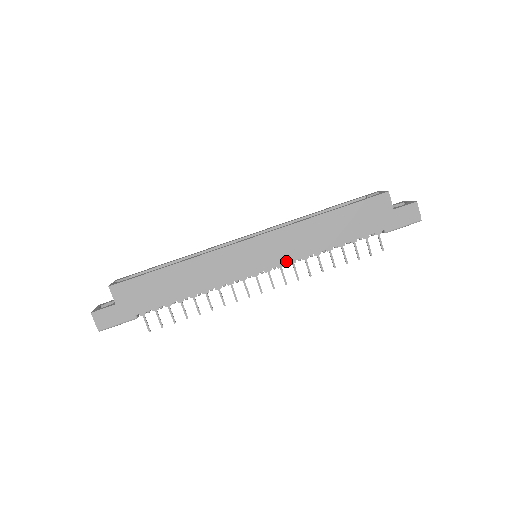
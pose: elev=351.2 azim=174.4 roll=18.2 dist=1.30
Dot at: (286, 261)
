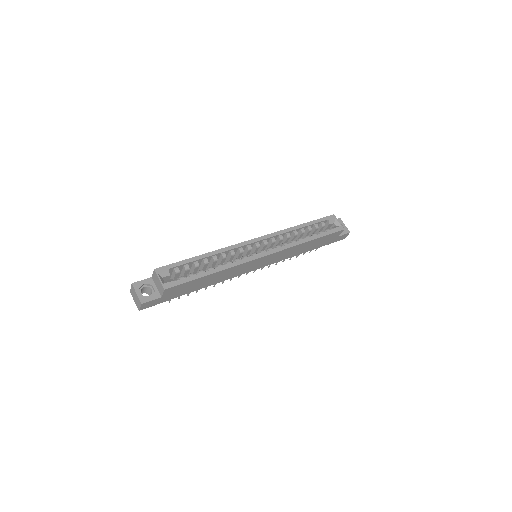
Dot at: (273, 263)
